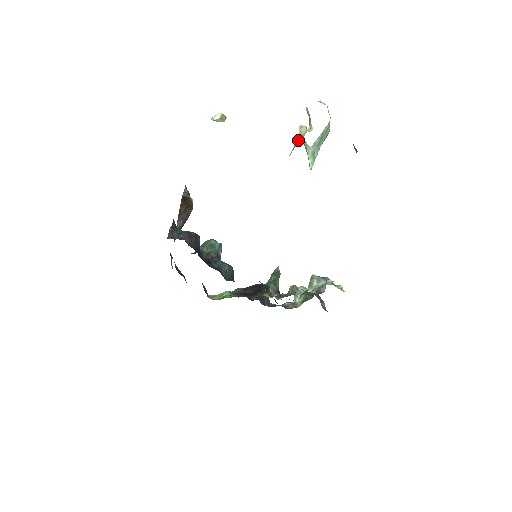
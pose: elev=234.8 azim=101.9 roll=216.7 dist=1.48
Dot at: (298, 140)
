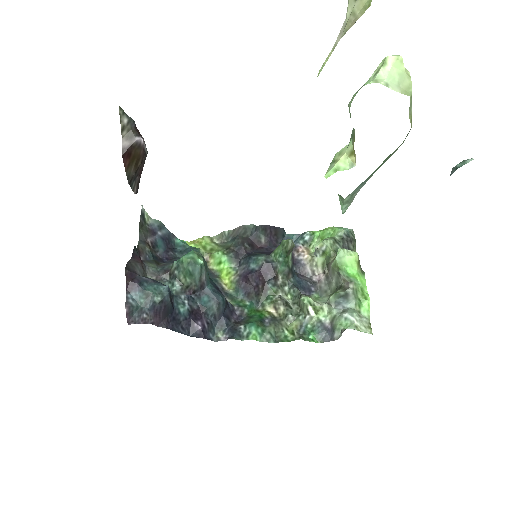
Dot at: (342, 34)
